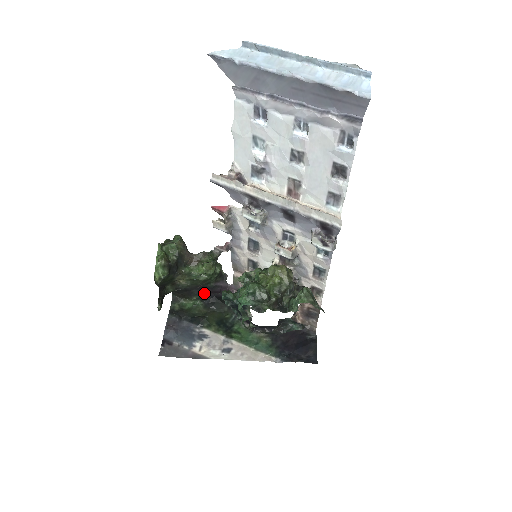
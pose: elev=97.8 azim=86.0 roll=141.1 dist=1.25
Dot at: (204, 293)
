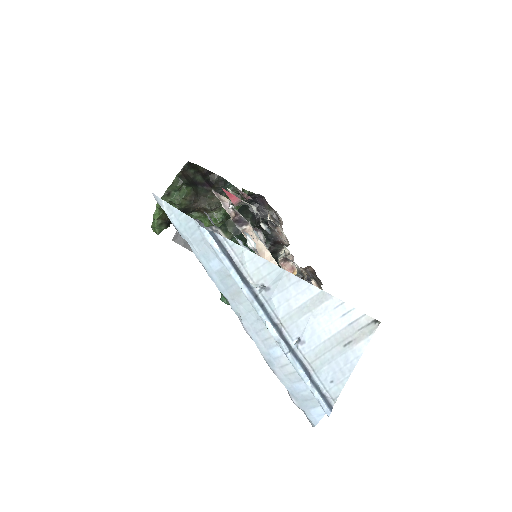
Dot at: occluded
